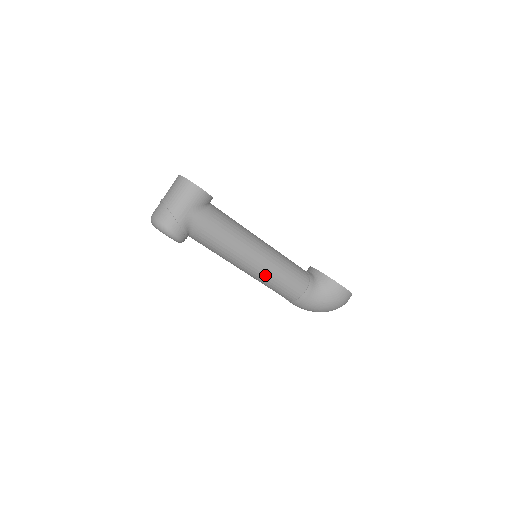
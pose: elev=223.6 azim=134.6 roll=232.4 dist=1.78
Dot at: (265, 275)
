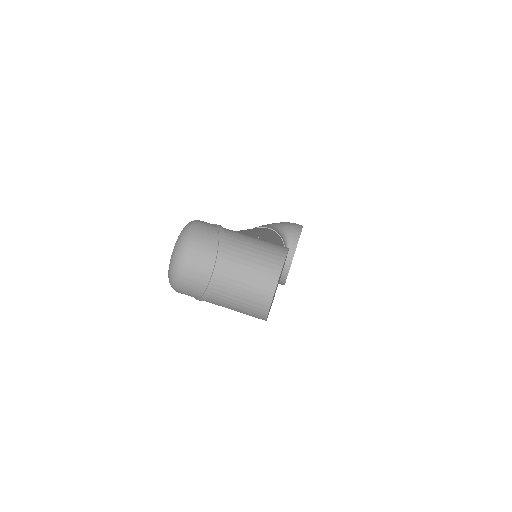
Dot at: occluded
